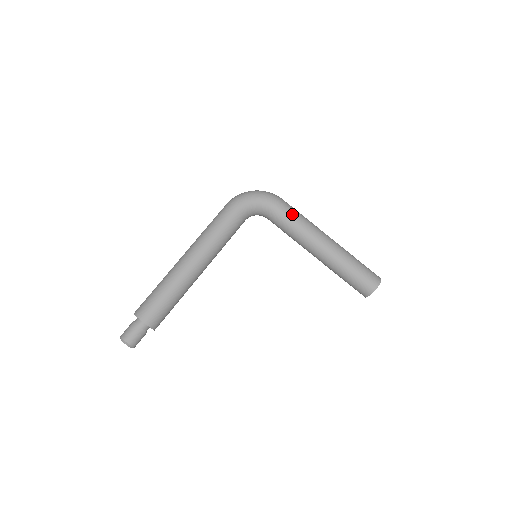
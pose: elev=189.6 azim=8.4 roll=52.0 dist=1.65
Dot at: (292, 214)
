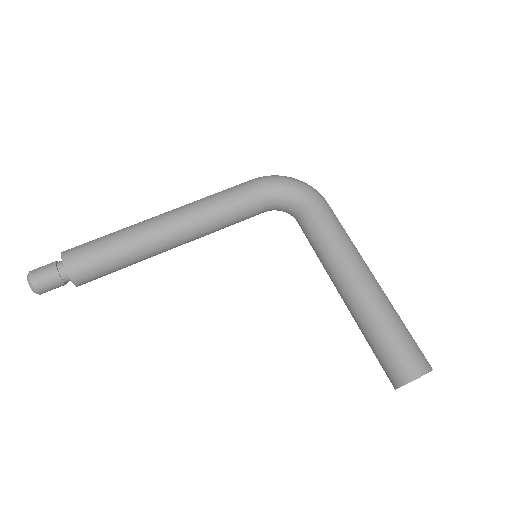
Dot at: (330, 220)
